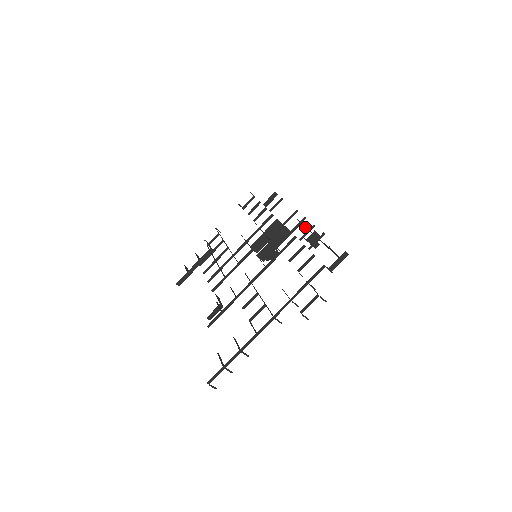
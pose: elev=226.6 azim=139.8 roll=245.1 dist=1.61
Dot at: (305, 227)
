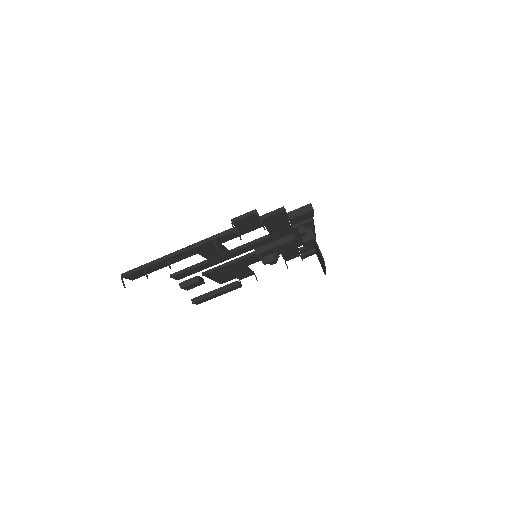
Dot at: (321, 266)
